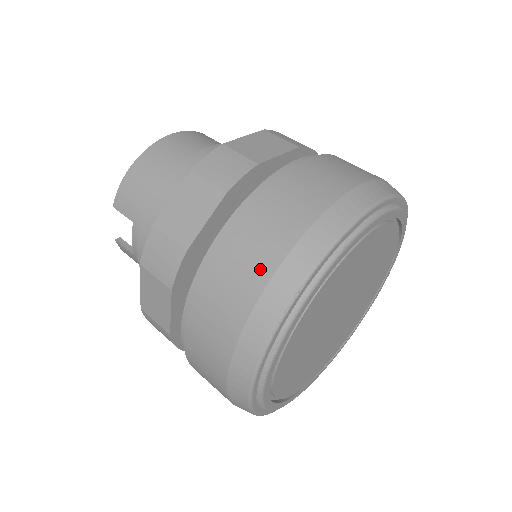
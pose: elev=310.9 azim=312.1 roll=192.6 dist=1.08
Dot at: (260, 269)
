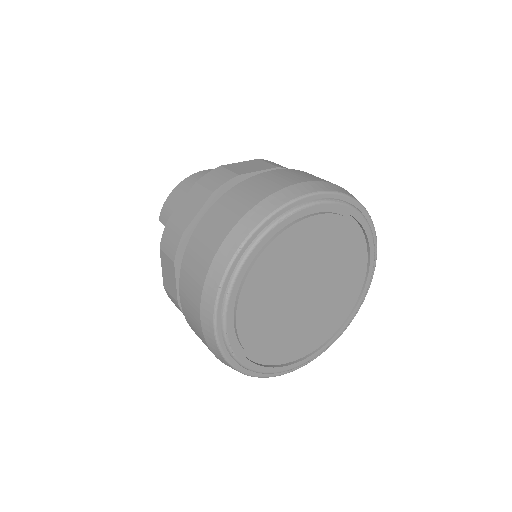
Dot at: (219, 235)
